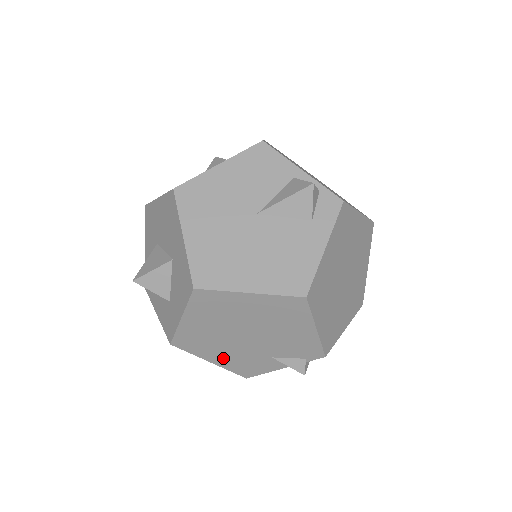
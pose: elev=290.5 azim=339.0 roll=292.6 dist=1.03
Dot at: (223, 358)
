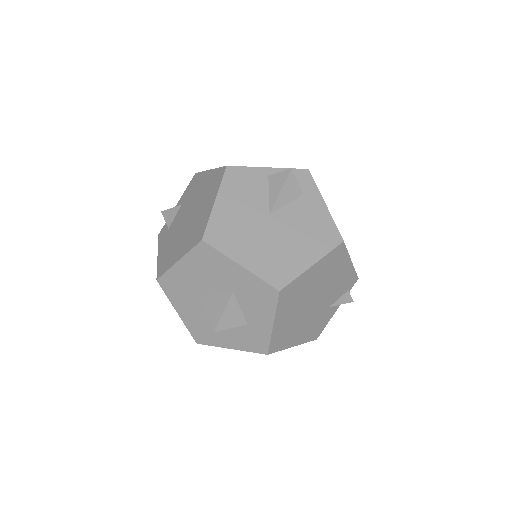
Dot at: (301, 335)
